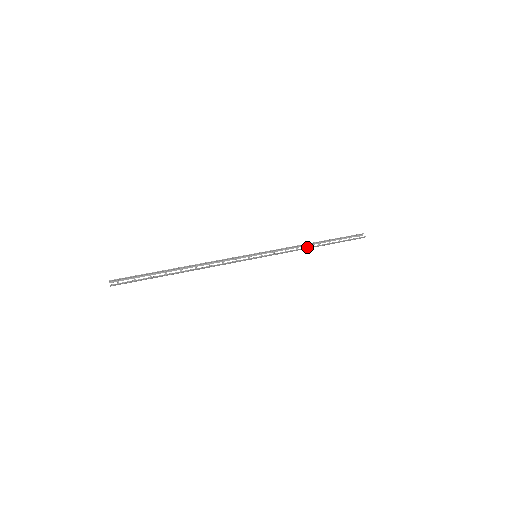
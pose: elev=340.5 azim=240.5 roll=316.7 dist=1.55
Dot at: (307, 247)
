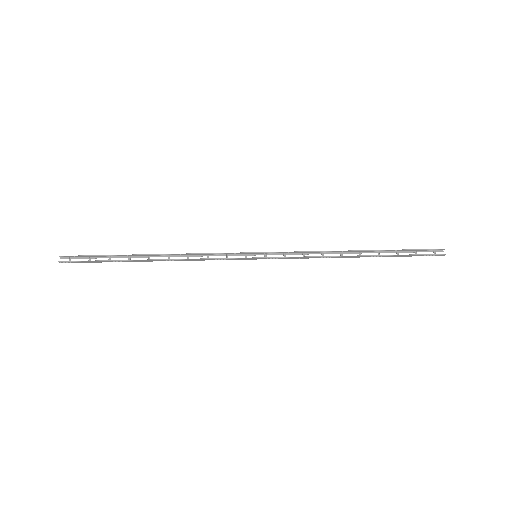
Dot at: occluded
